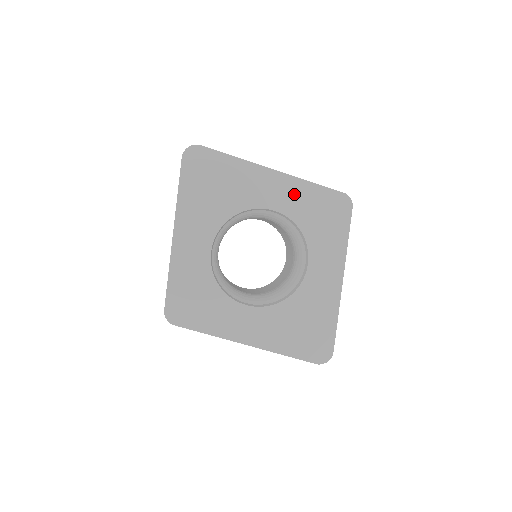
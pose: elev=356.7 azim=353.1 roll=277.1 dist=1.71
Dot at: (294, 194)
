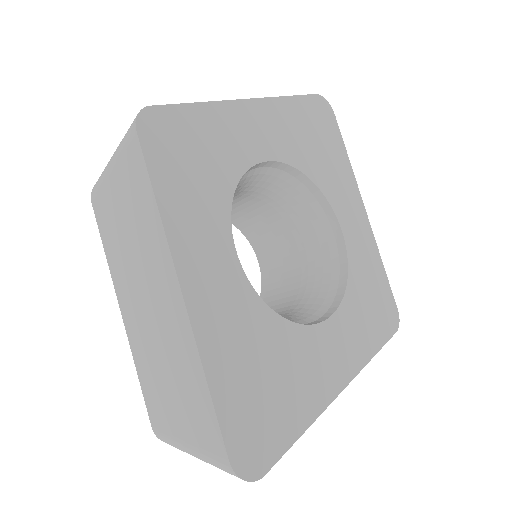
Dot at: (365, 248)
